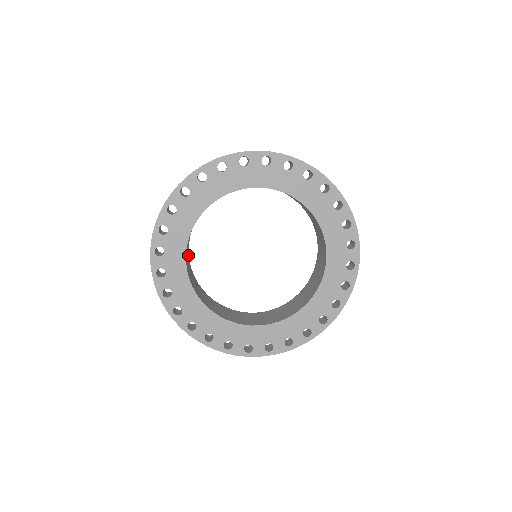
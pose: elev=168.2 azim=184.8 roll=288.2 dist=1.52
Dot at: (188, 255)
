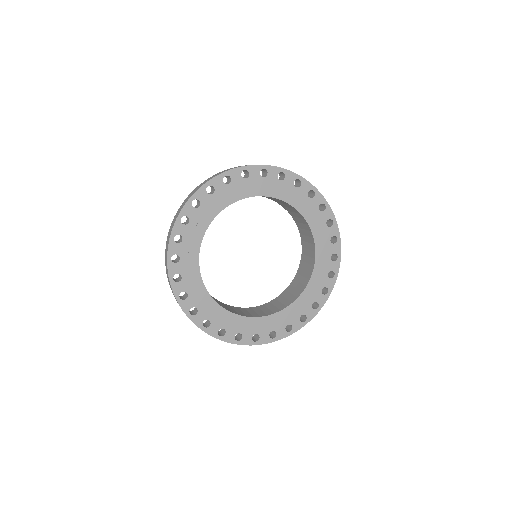
Dot at: occluded
